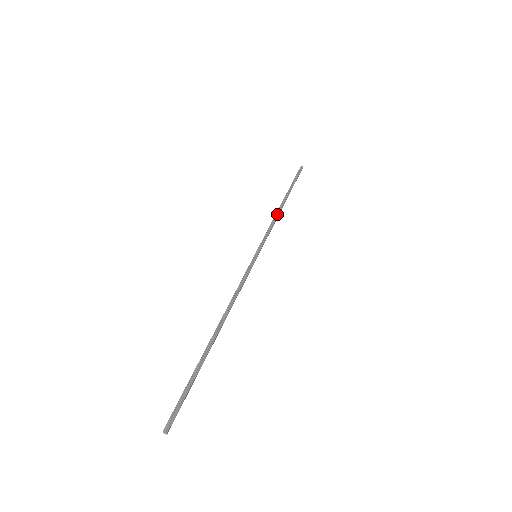
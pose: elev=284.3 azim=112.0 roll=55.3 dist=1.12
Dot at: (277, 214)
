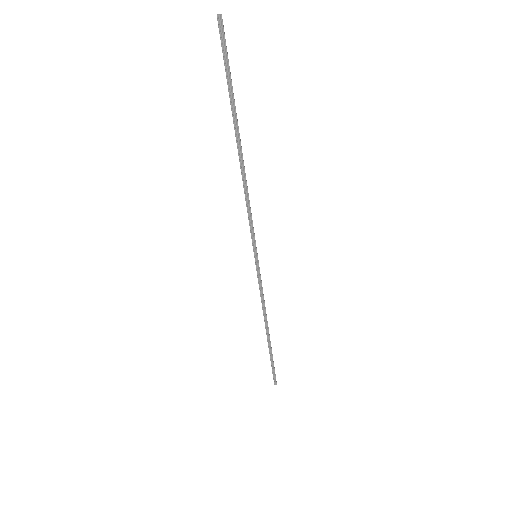
Dot at: (244, 184)
